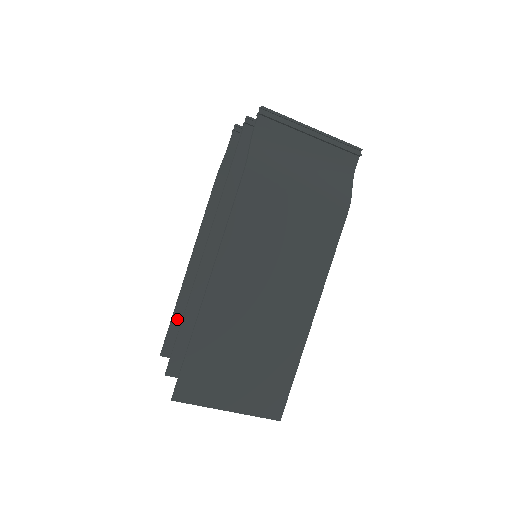
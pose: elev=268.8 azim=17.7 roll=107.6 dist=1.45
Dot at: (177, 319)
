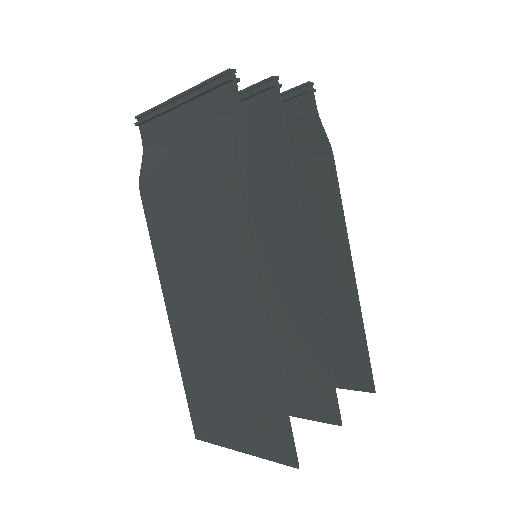
Dot at: occluded
